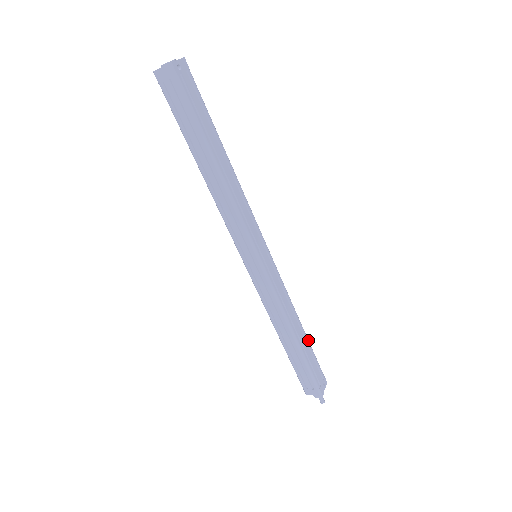
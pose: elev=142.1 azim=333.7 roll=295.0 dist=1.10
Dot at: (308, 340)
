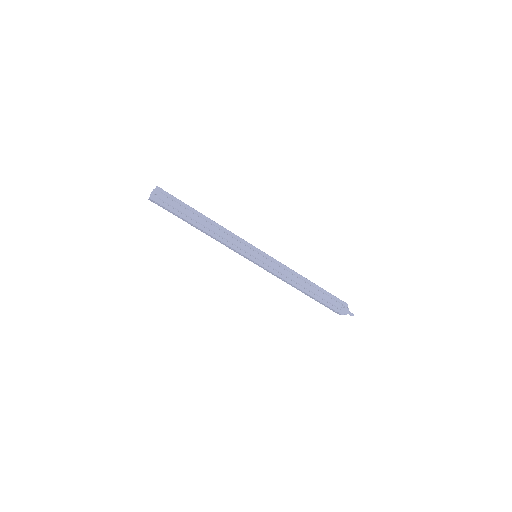
Dot at: (318, 287)
